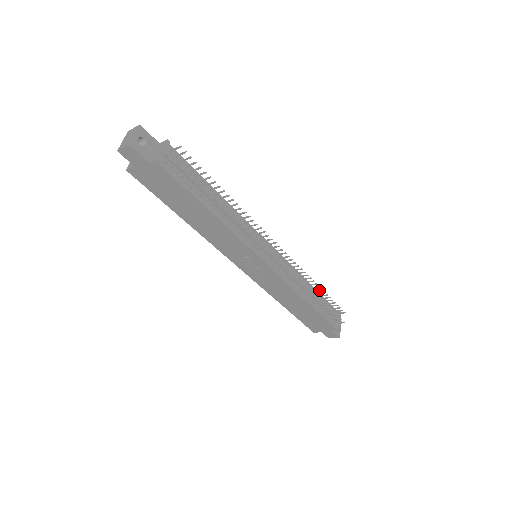
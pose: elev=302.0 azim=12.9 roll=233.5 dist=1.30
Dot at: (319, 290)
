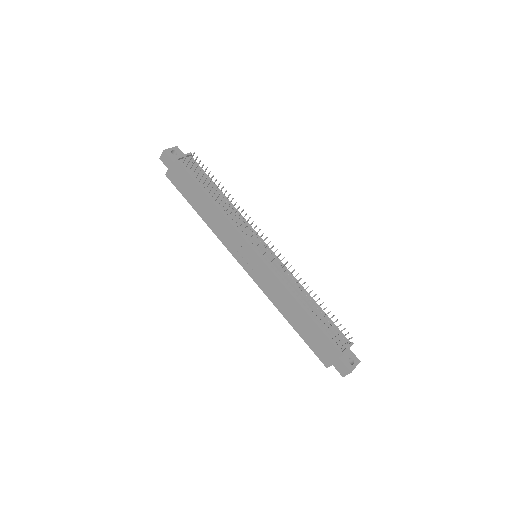
Dot at: (317, 300)
